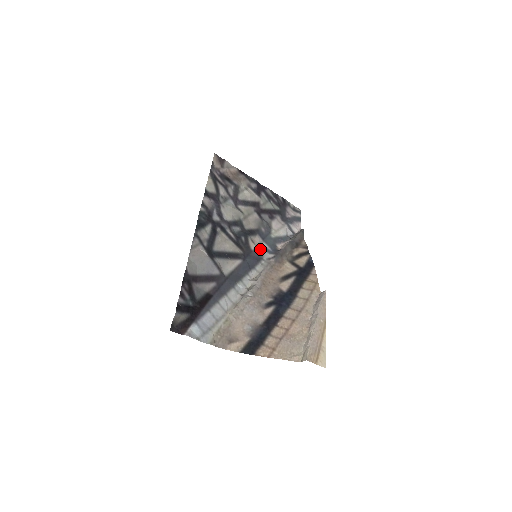
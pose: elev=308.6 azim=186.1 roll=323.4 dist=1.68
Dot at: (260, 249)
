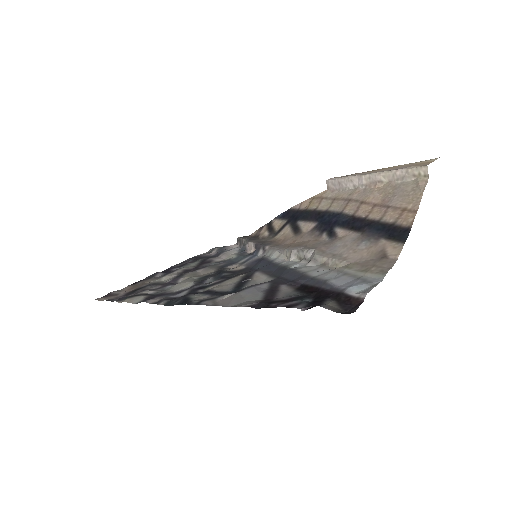
Dot at: (247, 262)
